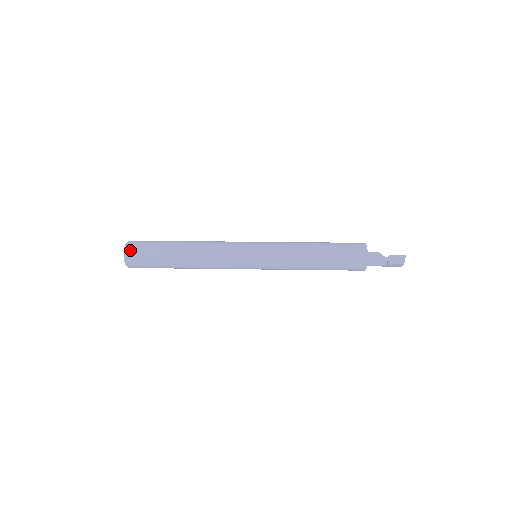
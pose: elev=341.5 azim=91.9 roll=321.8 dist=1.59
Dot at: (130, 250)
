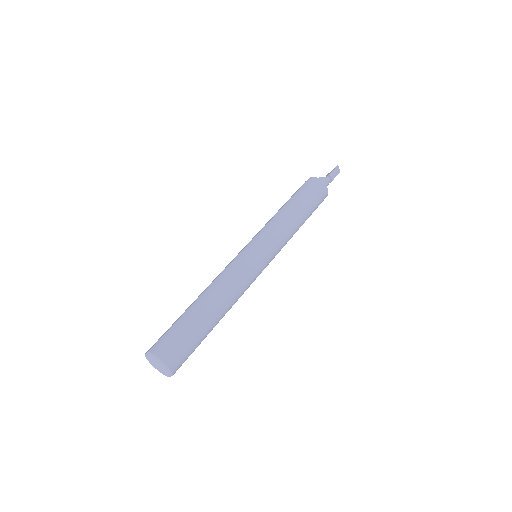
Dot at: (168, 357)
